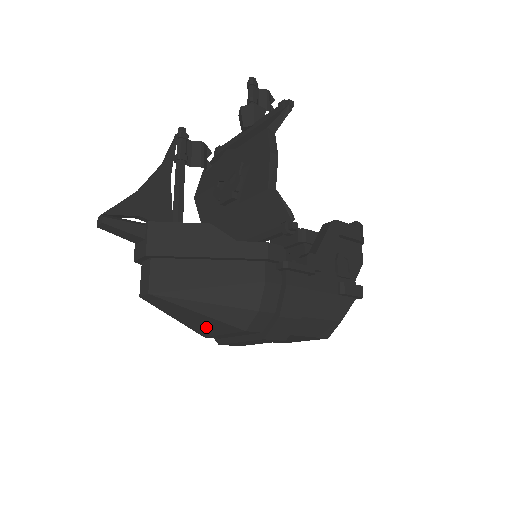
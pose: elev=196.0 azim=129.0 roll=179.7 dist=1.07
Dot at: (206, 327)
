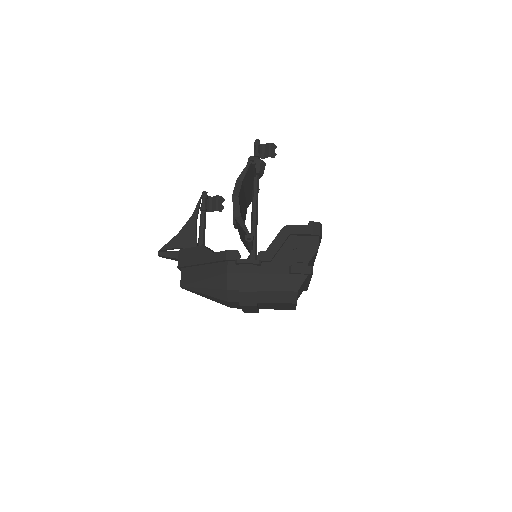
Dot at: (220, 302)
